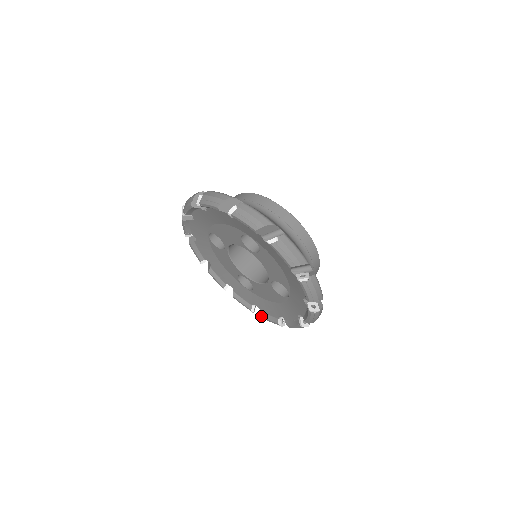
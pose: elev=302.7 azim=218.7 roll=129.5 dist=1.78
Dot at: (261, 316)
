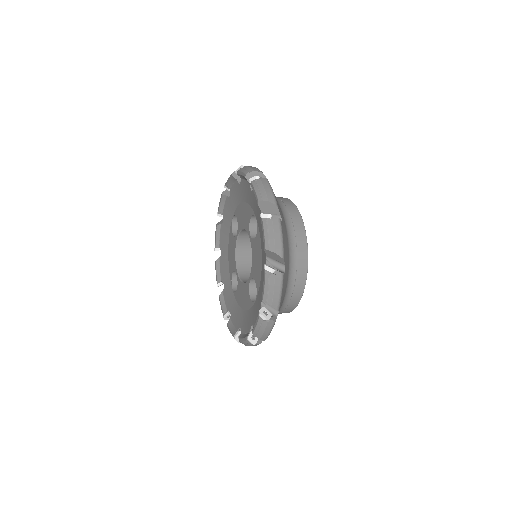
Dot at: occluded
